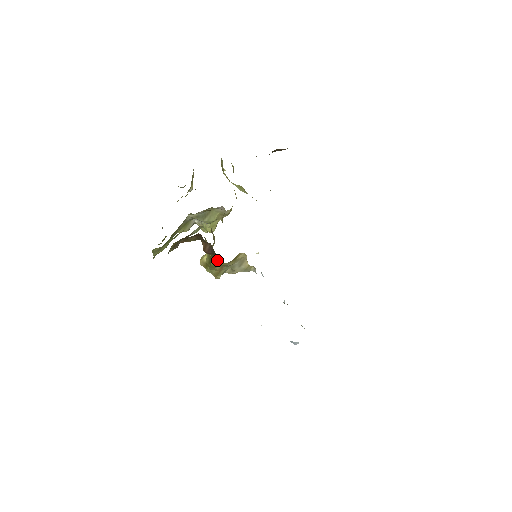
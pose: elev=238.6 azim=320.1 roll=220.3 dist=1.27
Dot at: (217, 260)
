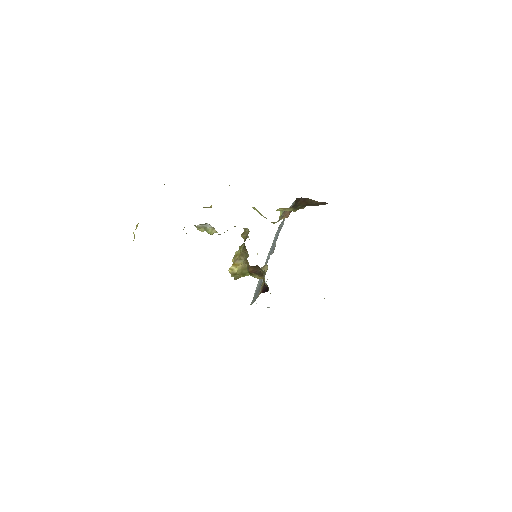
Dot at: (257, 276)
